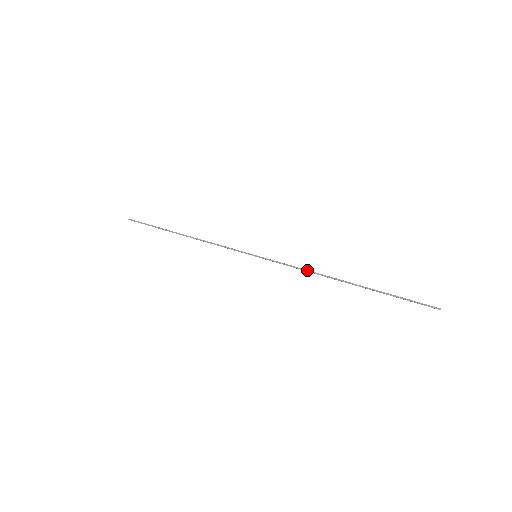
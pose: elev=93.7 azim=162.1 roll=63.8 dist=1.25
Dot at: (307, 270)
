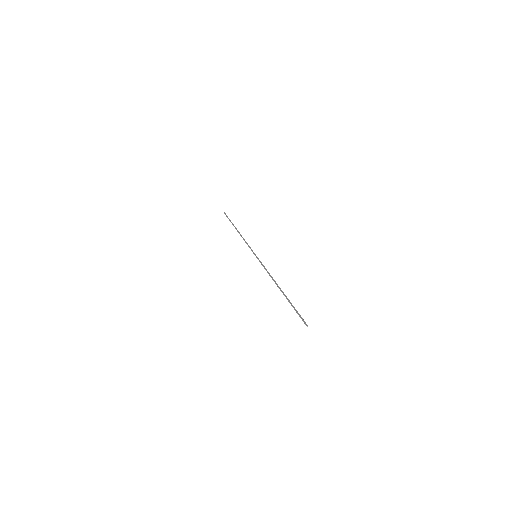
Dot at: (269, 274)
